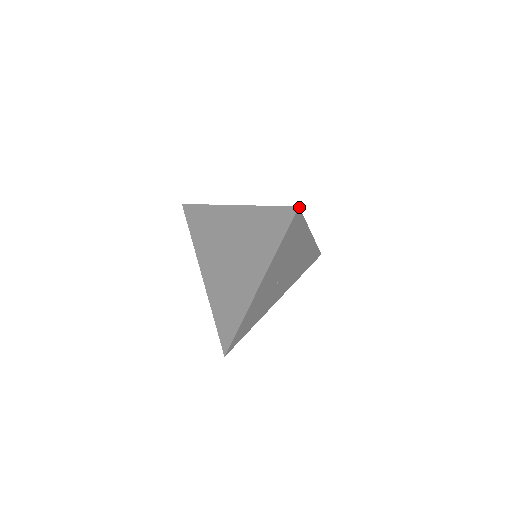
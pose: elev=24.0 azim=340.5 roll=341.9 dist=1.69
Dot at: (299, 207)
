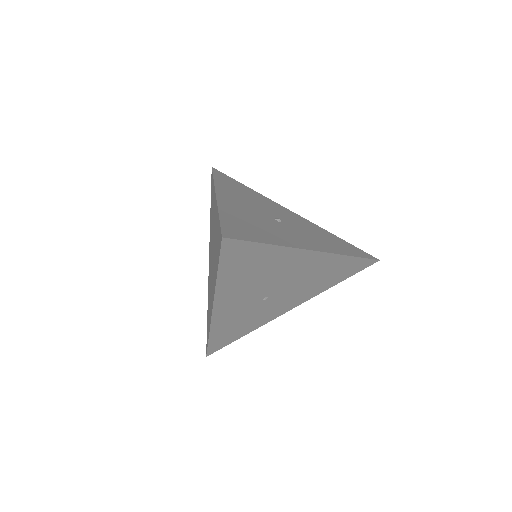
Dot at: (225, 237)
